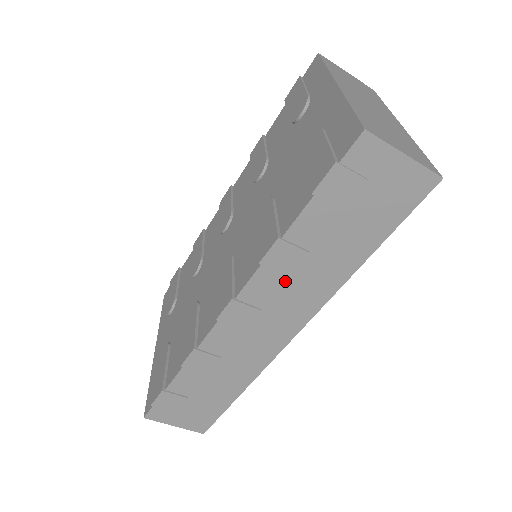
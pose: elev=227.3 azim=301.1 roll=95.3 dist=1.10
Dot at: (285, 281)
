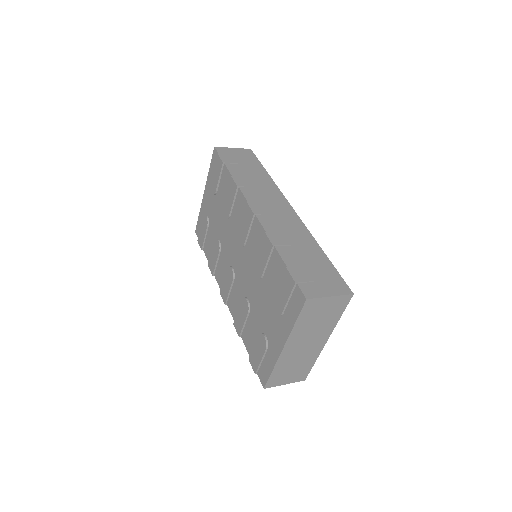
Dot at: occluded
